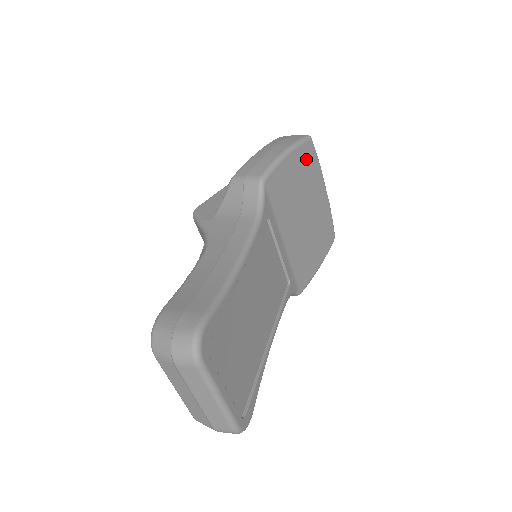
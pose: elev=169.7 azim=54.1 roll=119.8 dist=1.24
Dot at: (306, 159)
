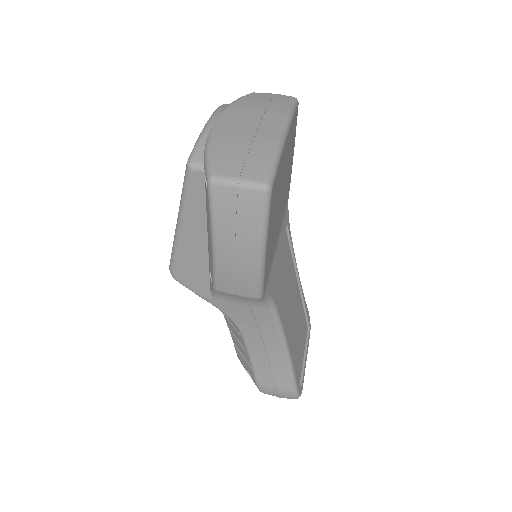
Dot at: (273, 201)
